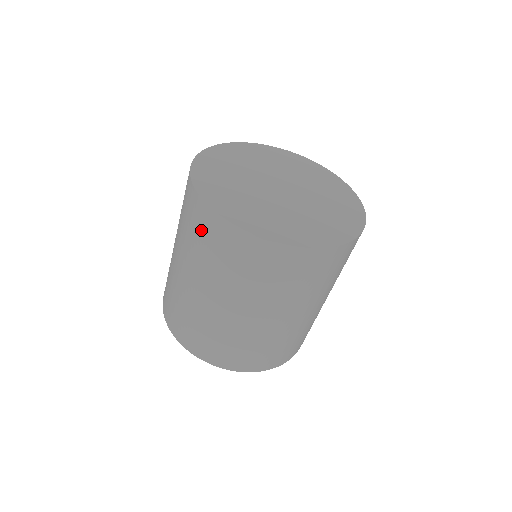
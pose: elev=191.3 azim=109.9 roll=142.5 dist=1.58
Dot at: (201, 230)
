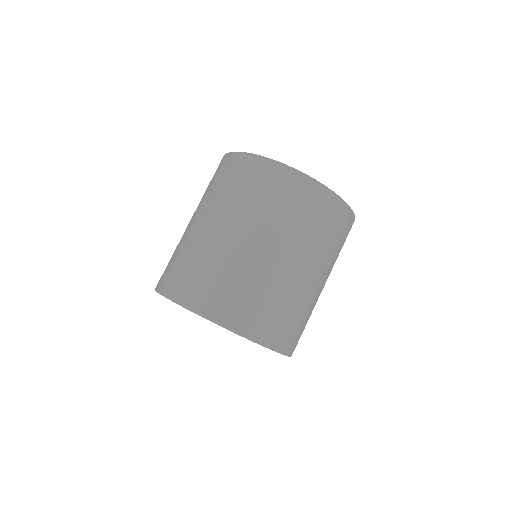
Dot at: (257, 181)
